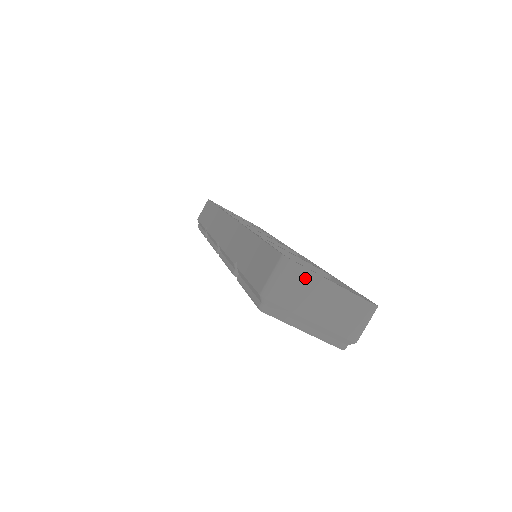
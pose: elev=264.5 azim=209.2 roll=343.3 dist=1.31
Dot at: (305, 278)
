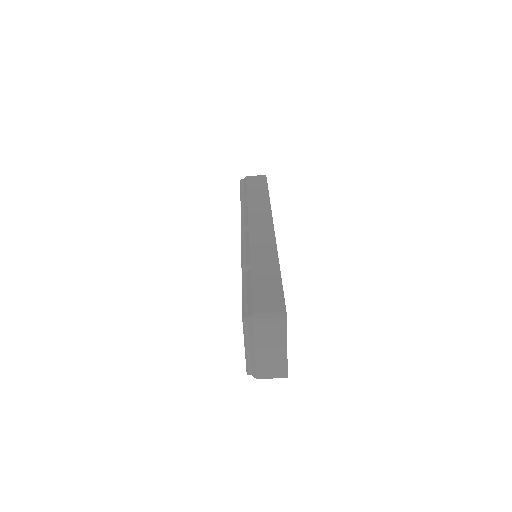
Dot at: (280, 333)
